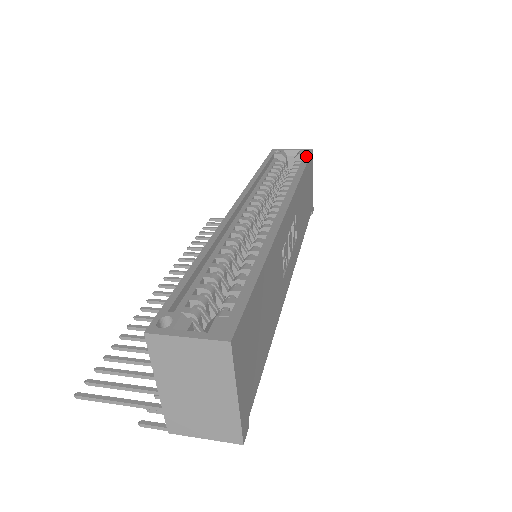
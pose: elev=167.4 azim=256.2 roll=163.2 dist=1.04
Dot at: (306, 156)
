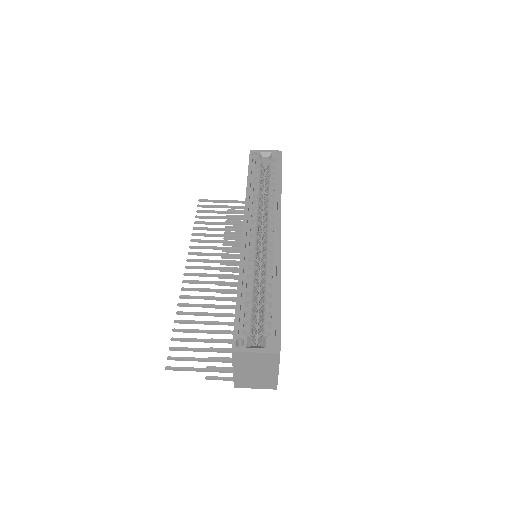
Dot at: (279, 162)
